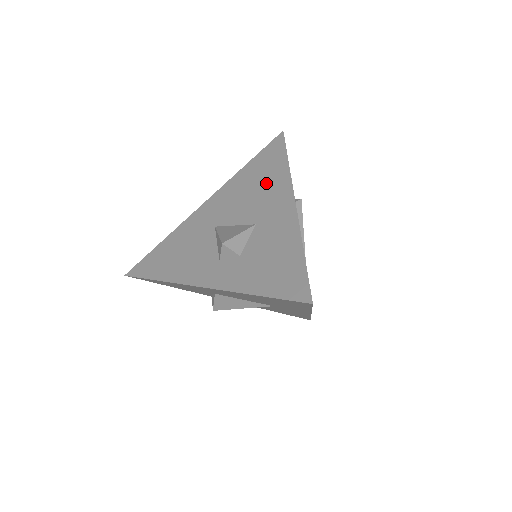
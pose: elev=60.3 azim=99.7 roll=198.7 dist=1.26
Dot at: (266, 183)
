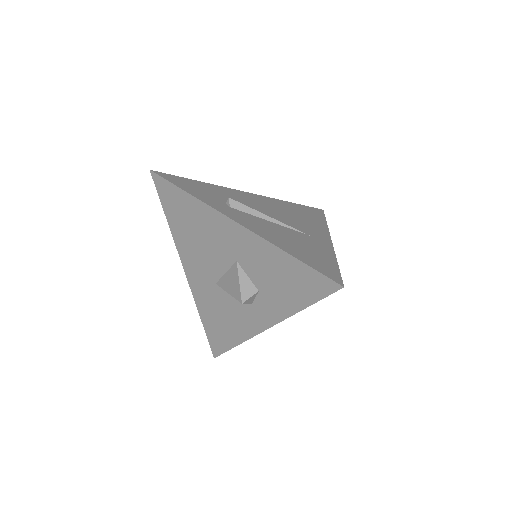
Dot at: (199, 224)
